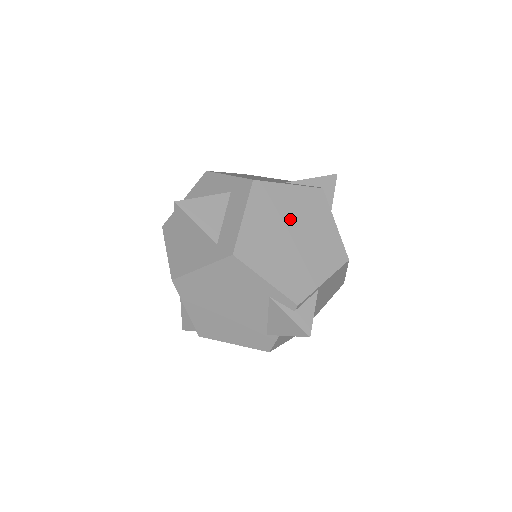
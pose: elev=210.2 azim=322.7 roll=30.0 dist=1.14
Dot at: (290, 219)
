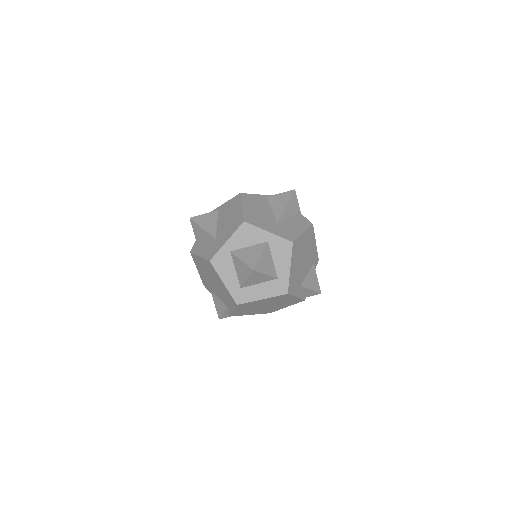
Dot at: (276, 303)
